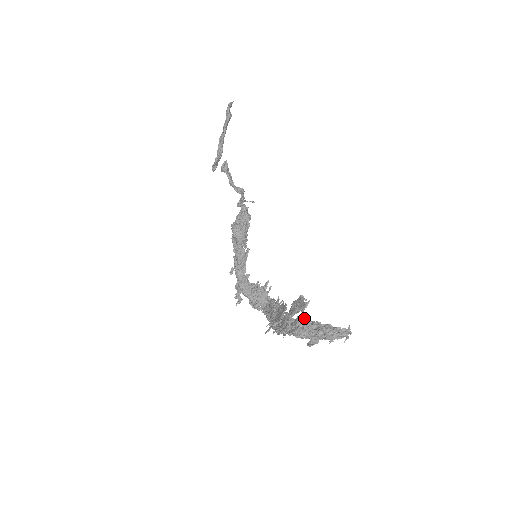
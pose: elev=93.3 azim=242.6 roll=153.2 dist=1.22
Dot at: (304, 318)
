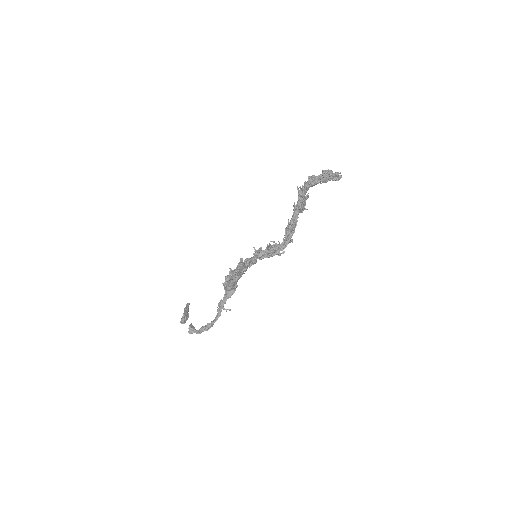
Dot at: occluded
